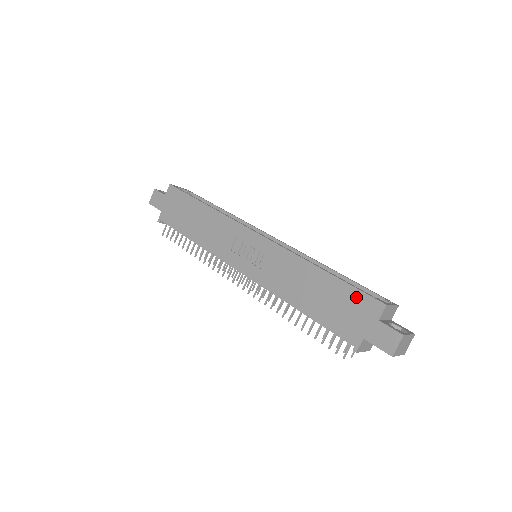
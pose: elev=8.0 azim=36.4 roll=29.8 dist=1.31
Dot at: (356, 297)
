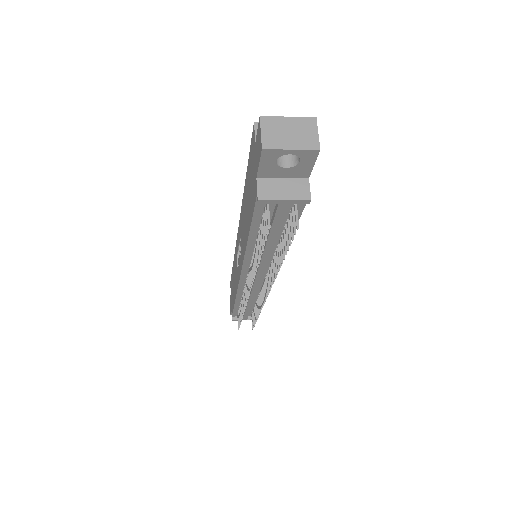
Dot at: (250, 158)
